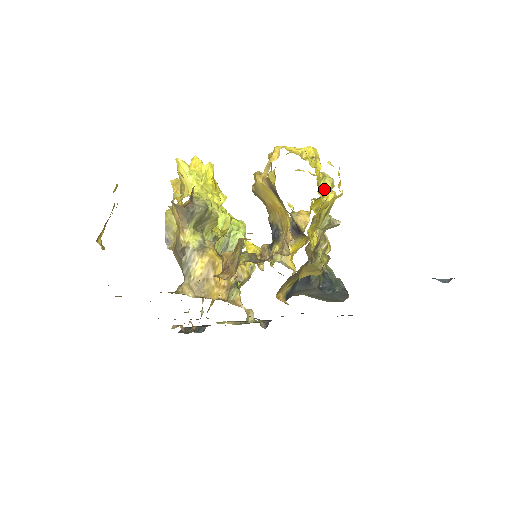
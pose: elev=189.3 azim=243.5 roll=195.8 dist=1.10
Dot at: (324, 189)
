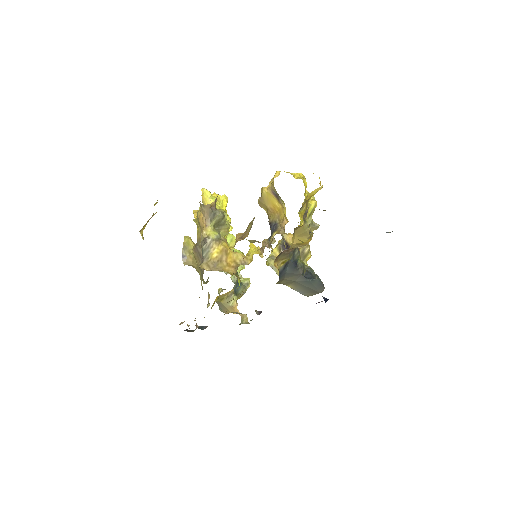
Dot at: occluded
